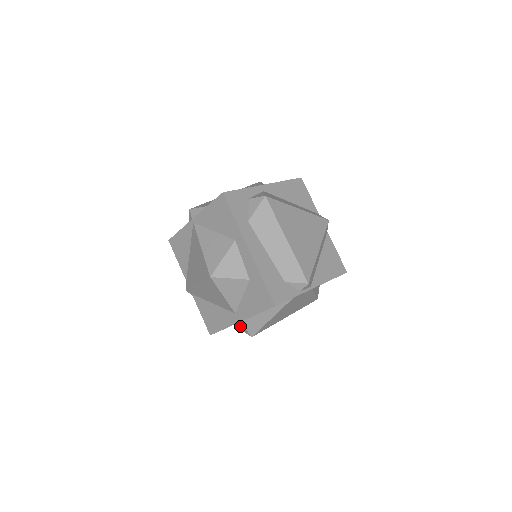
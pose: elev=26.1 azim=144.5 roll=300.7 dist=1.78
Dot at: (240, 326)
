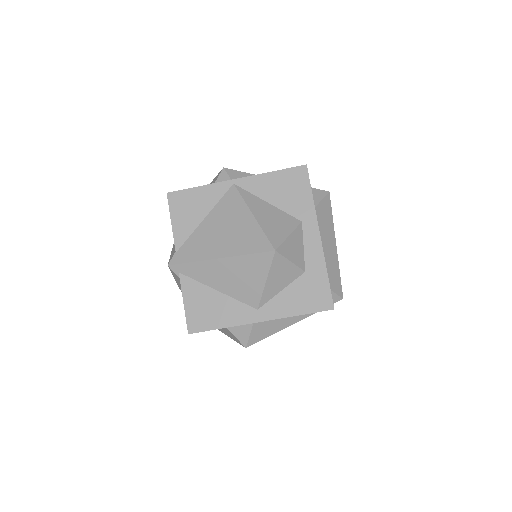
Dot at: (240, 330)
